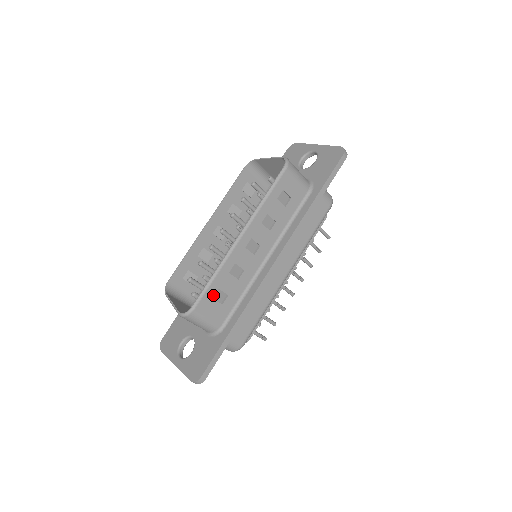
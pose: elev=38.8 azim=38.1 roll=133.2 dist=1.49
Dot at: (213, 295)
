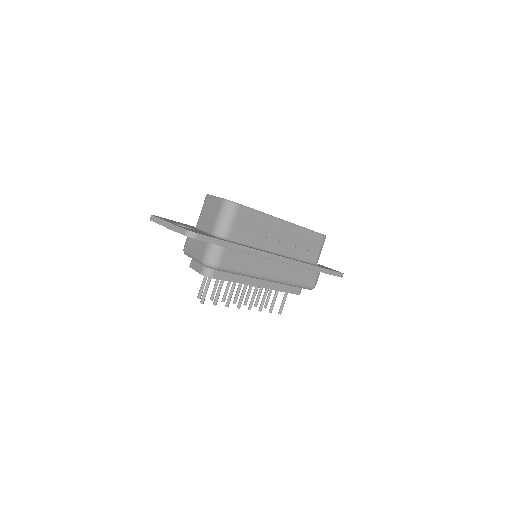
Dot at: (249, 218)
